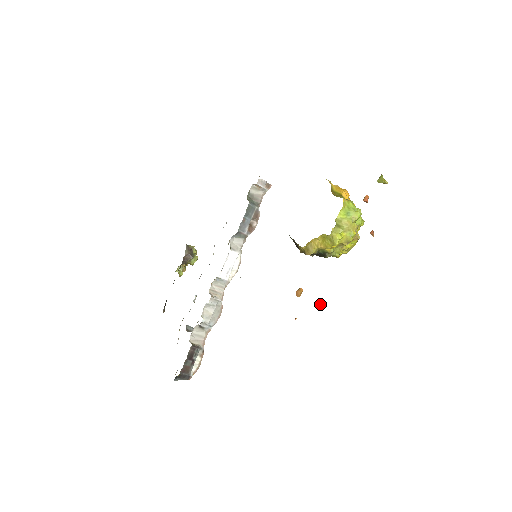
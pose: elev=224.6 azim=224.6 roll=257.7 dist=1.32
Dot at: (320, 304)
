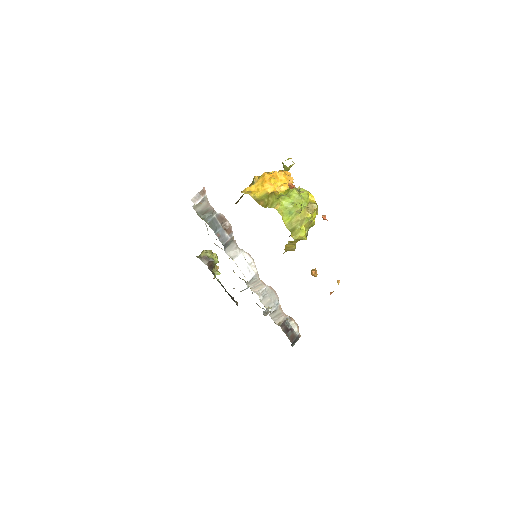
Dot at: (338, 283)
